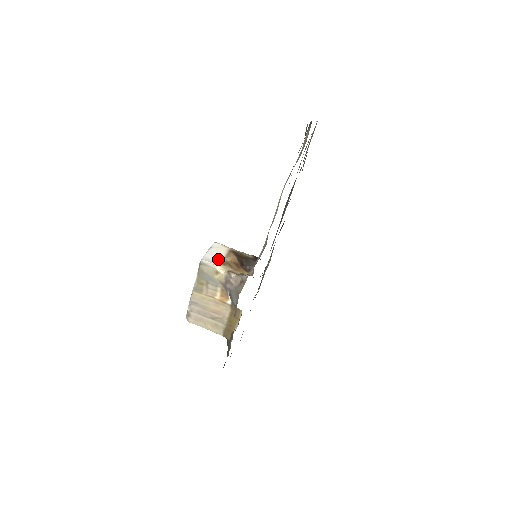
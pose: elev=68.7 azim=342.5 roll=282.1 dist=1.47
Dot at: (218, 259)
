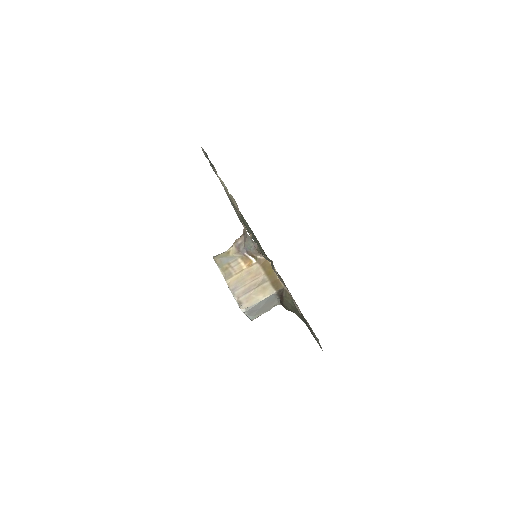
Dot at: occluded
